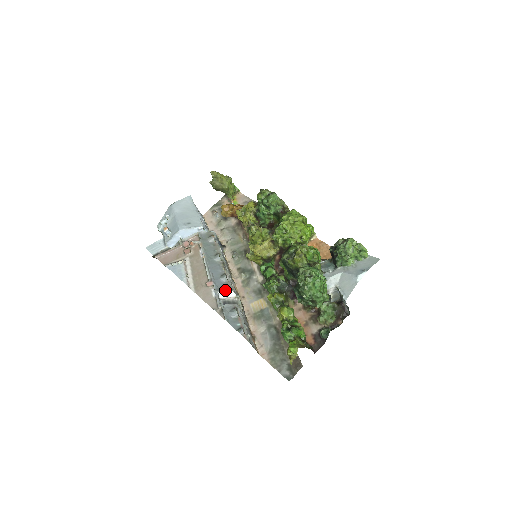
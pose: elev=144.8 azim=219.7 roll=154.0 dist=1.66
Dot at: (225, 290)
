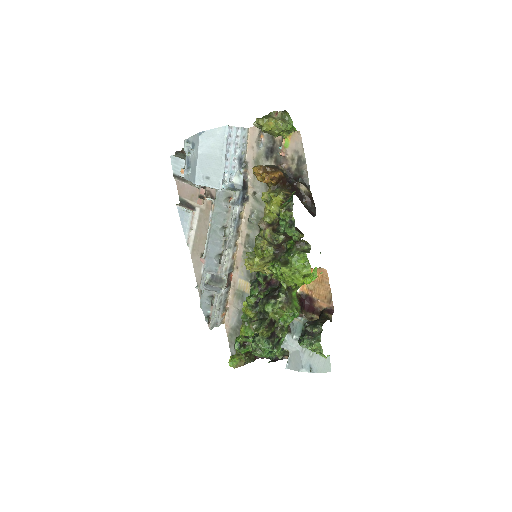
Dot at: (213, 273)
